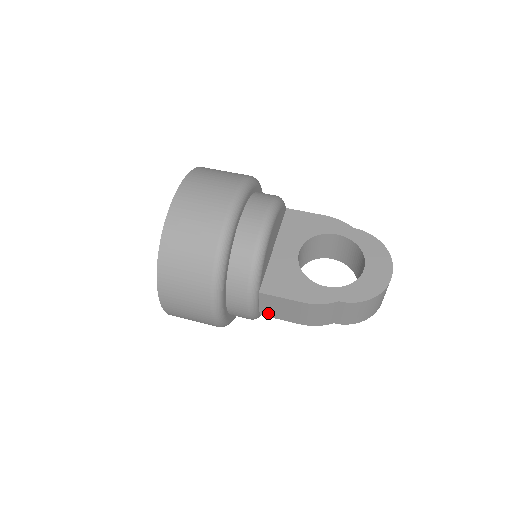
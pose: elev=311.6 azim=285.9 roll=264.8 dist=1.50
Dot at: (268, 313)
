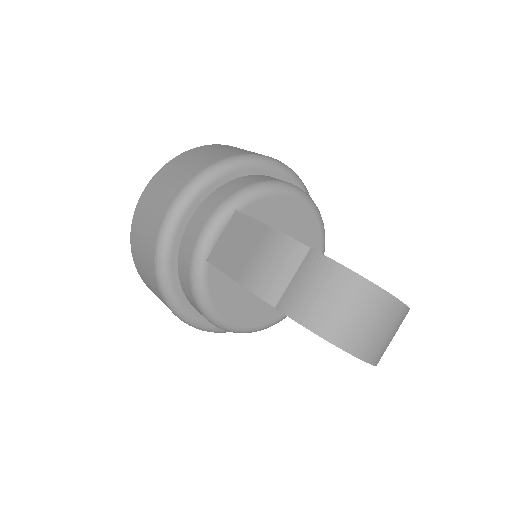
Dot at: (217, 256)
